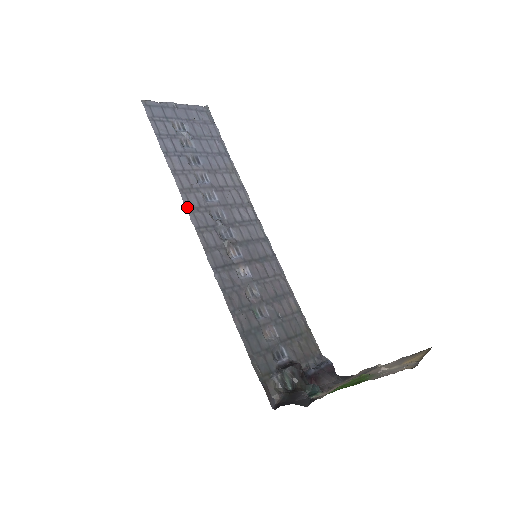
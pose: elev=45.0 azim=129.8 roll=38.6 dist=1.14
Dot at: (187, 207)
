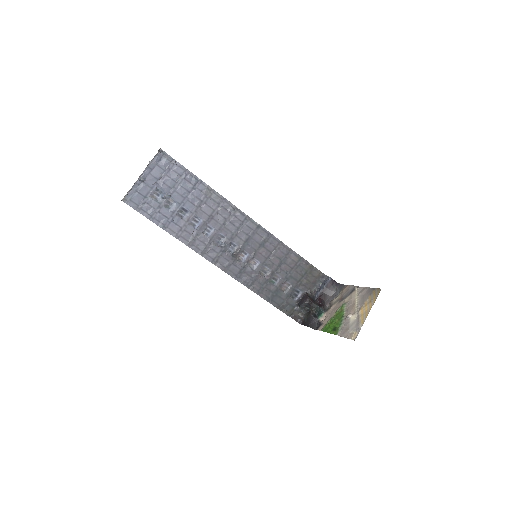
Dot at: (199, 253)
